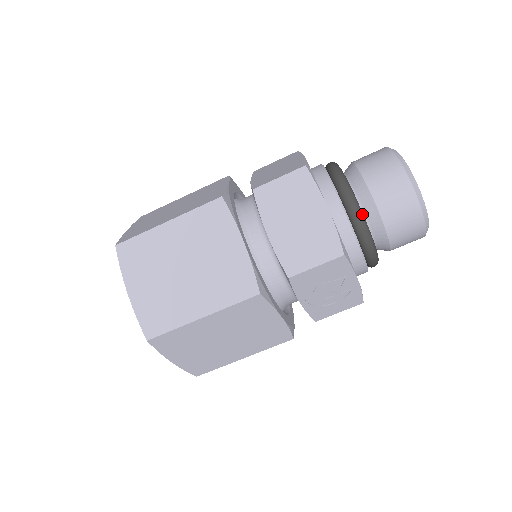
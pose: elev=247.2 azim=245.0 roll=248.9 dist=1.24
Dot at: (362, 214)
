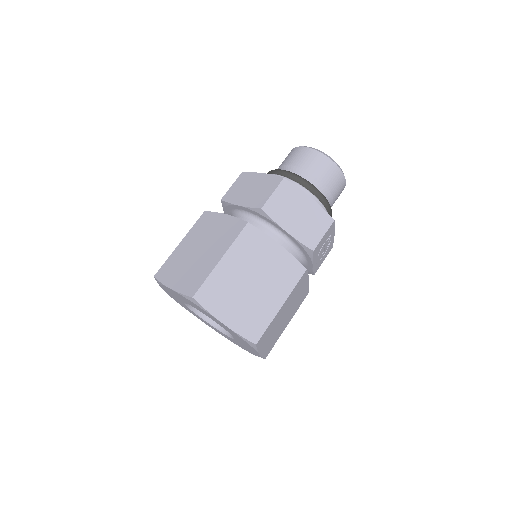
Dot at: (321, 193)
